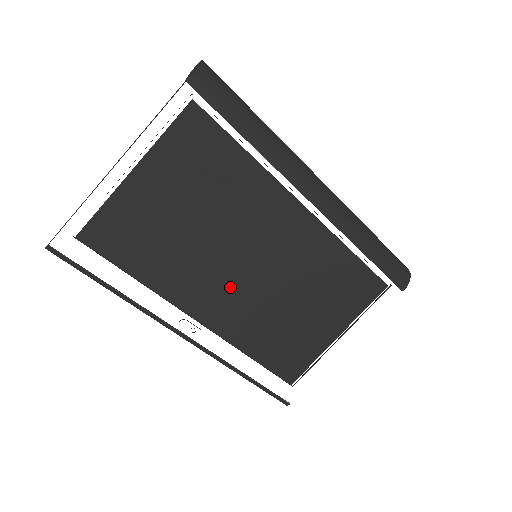
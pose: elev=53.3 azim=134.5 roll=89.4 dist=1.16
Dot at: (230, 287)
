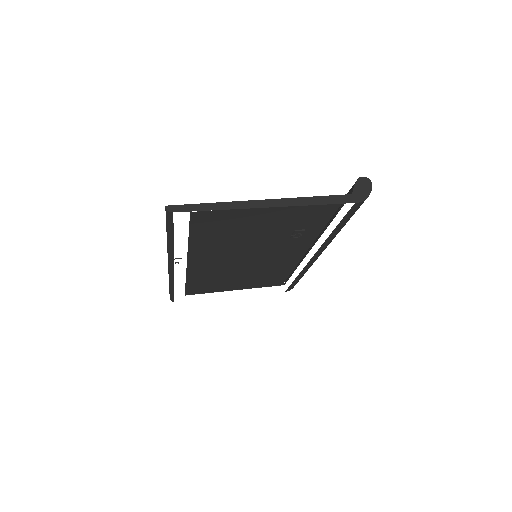
Dot at: (225, 260)
